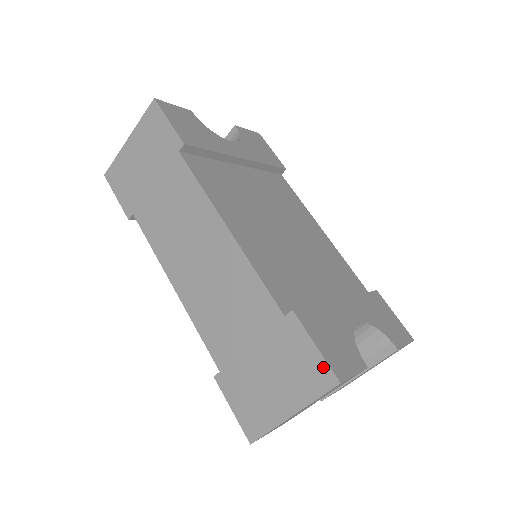
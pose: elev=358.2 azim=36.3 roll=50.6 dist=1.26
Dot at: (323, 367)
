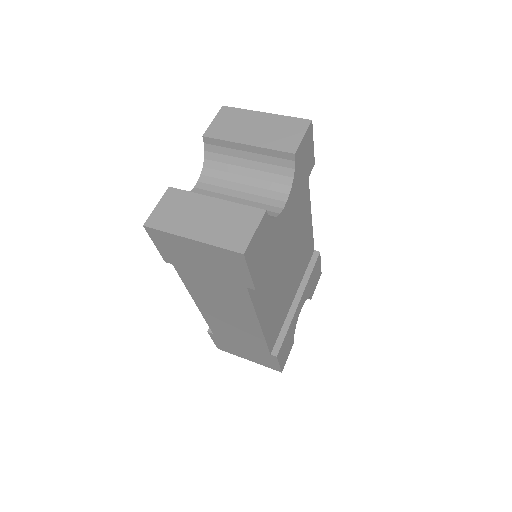
Dot at: (277, 368)
